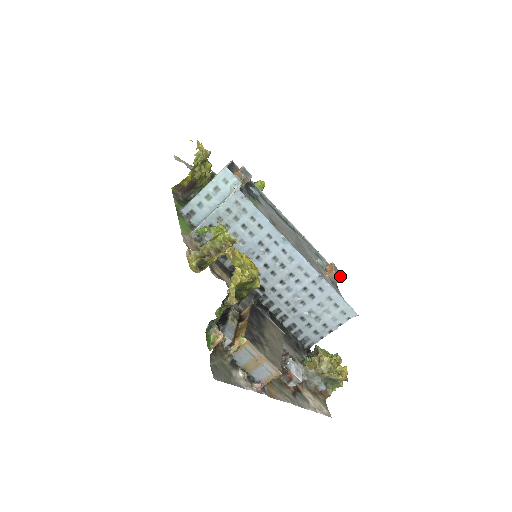
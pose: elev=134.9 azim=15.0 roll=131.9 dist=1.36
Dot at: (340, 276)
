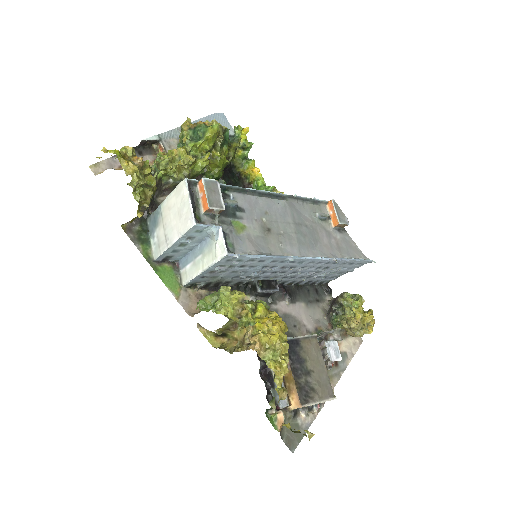
Dot at: (345, 219)
